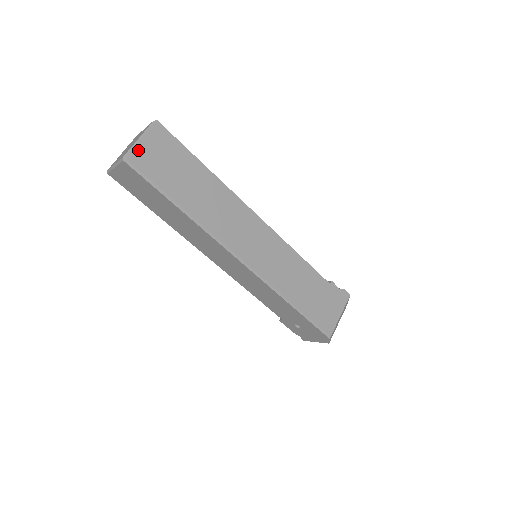
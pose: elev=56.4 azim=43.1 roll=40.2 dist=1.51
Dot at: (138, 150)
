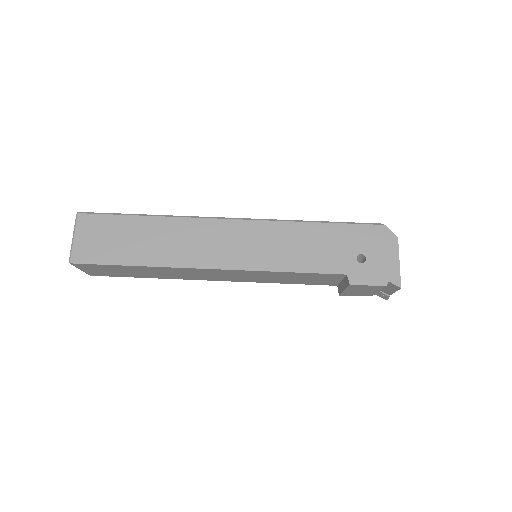
Dot at: occluded
